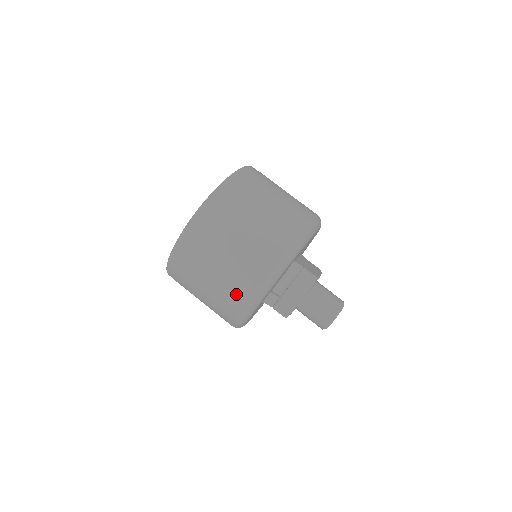
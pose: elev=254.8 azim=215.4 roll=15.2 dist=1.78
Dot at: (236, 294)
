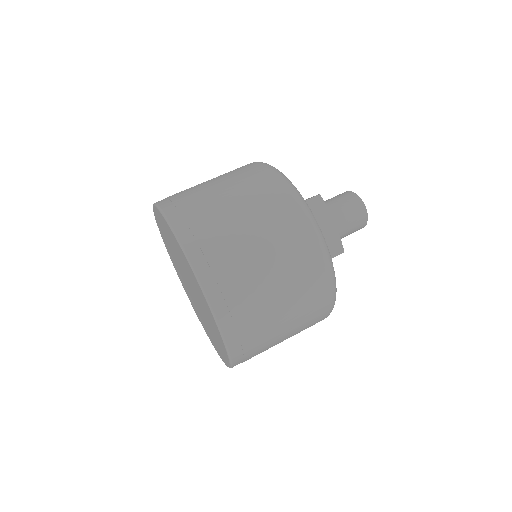
Dot at: (312, 278)
